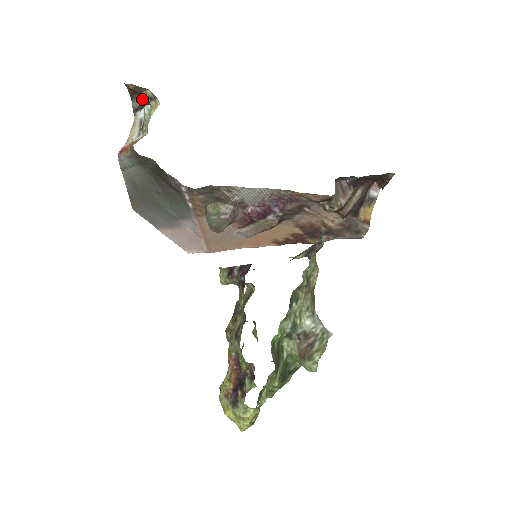
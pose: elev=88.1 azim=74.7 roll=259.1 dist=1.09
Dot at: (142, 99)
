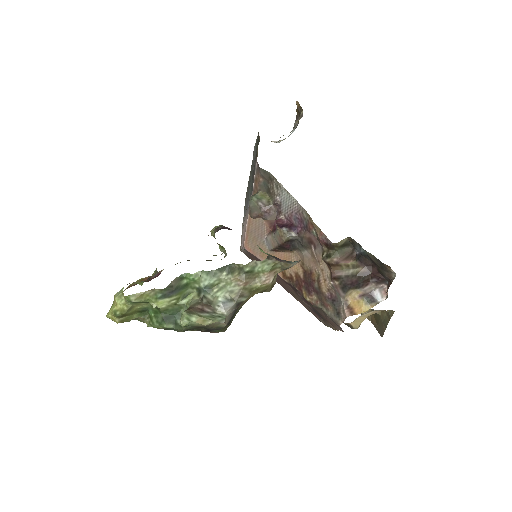
Dot at: occluded
